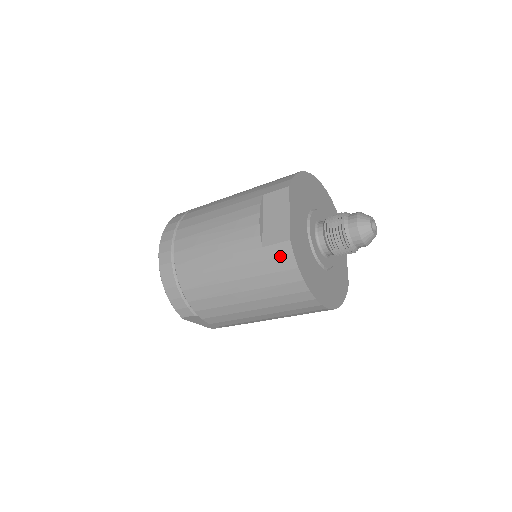
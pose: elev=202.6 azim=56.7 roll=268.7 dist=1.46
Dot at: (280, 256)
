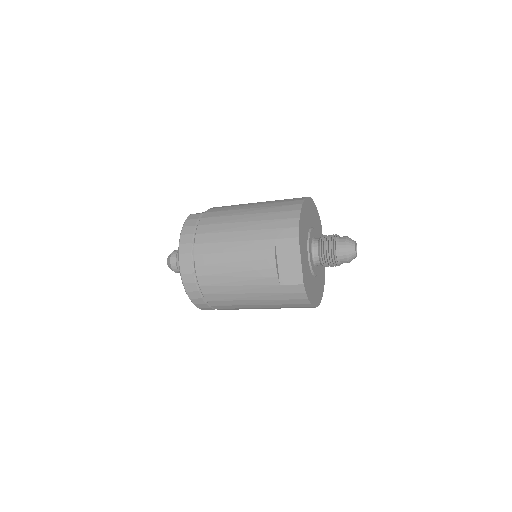
Dot at: (294, 292)
